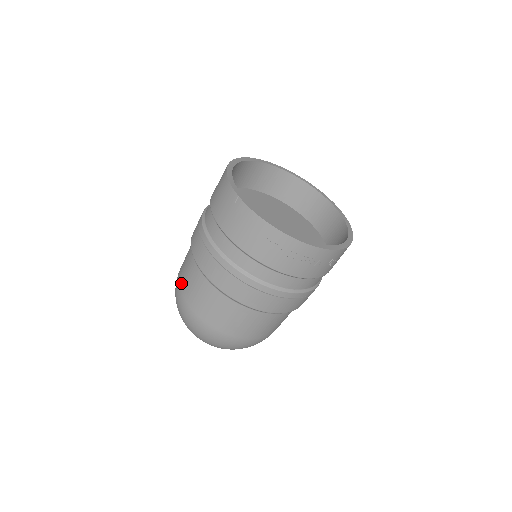
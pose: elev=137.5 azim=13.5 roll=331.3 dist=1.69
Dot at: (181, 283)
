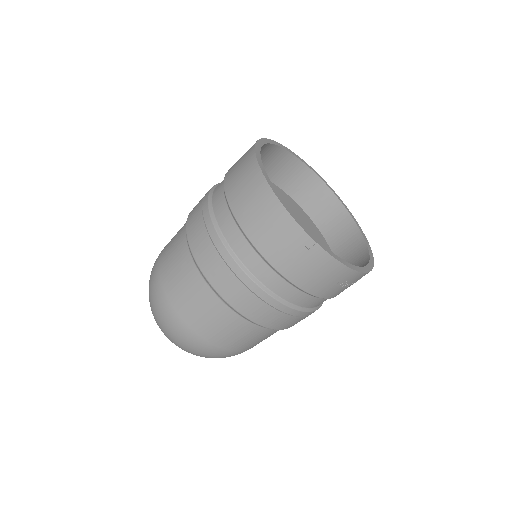
Dot at: (187, 317)
